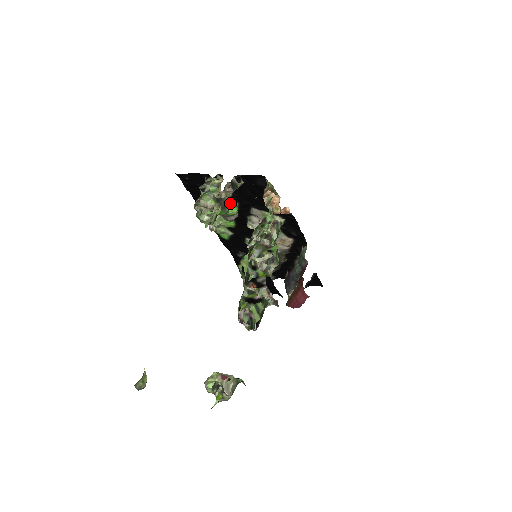
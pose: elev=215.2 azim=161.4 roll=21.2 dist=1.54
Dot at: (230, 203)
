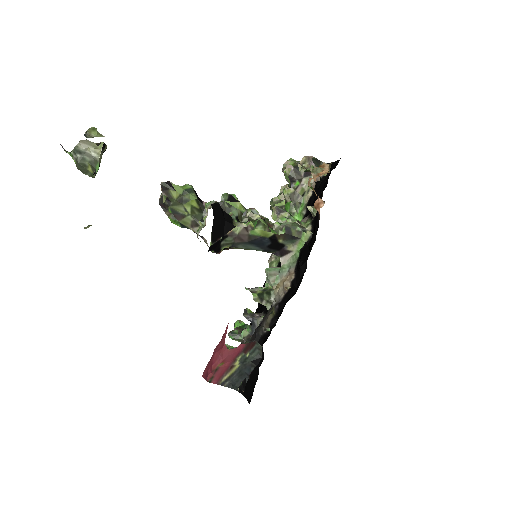
Dot at: (302, 209)
